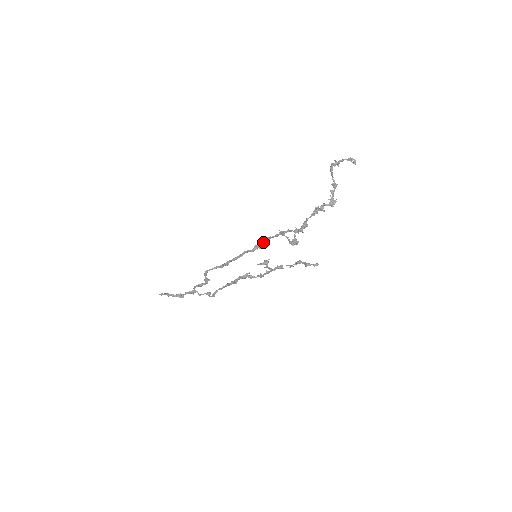
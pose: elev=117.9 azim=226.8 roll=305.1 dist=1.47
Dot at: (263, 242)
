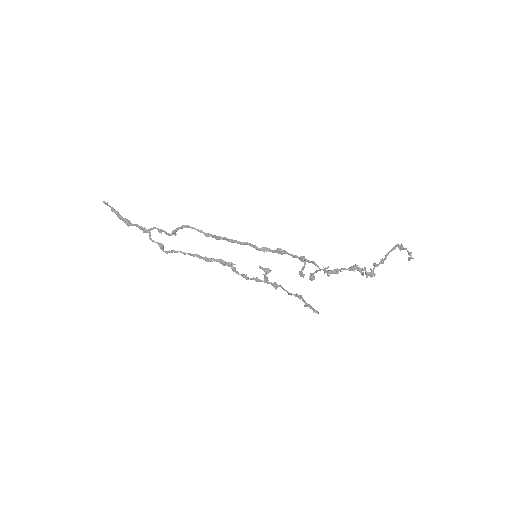
Dot at: (277, 251)
